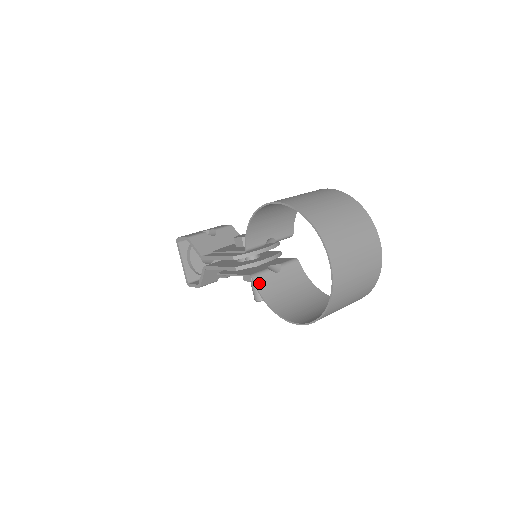
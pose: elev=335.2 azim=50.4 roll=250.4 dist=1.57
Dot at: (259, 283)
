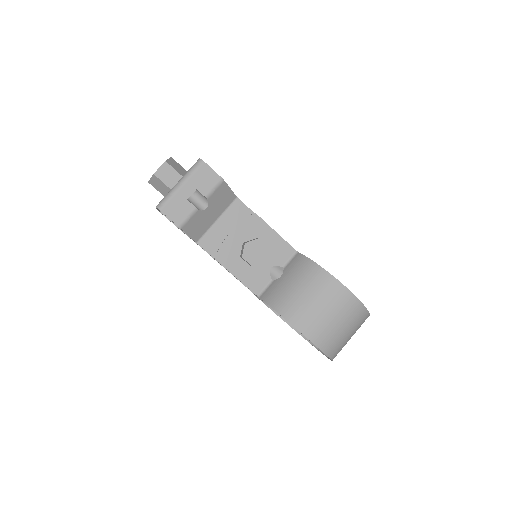
Dot at: occluded
